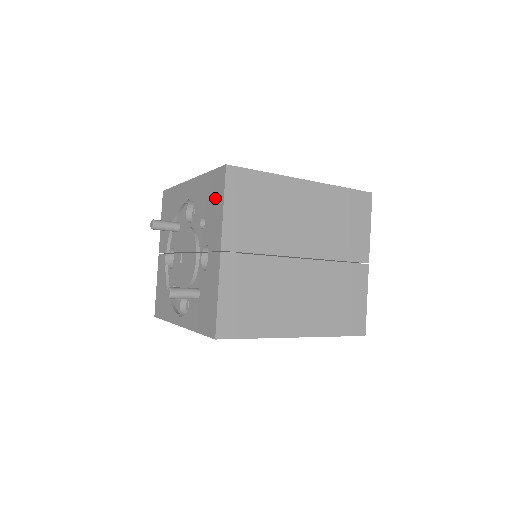
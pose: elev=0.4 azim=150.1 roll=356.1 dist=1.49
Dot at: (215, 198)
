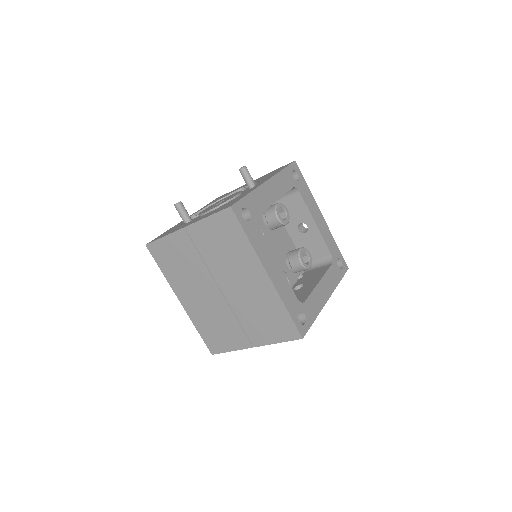
Dot at: (221, 208)
